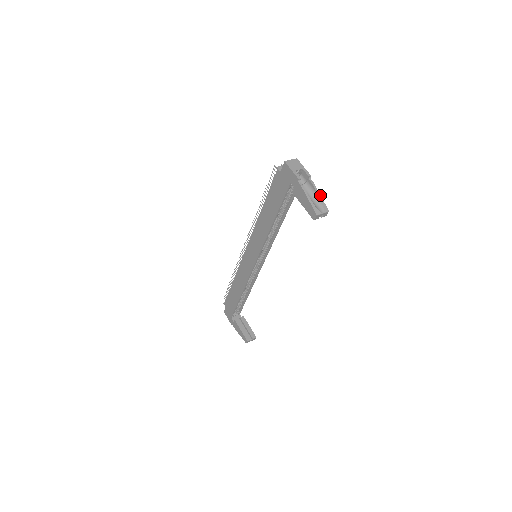
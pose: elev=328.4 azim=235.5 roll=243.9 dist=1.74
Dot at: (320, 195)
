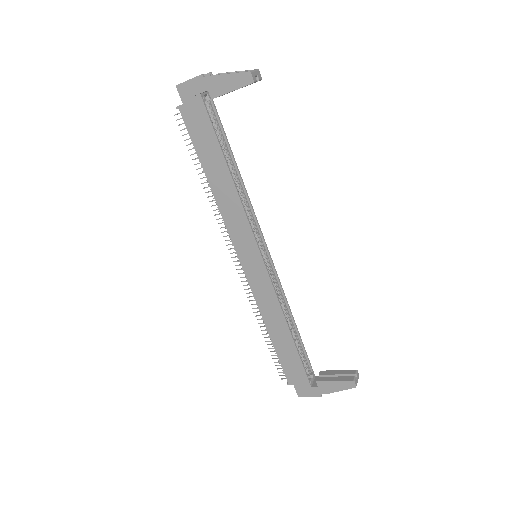
Dot at: (236, 71)
